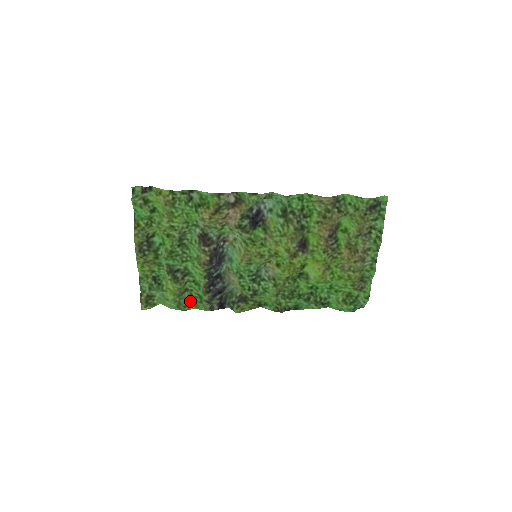
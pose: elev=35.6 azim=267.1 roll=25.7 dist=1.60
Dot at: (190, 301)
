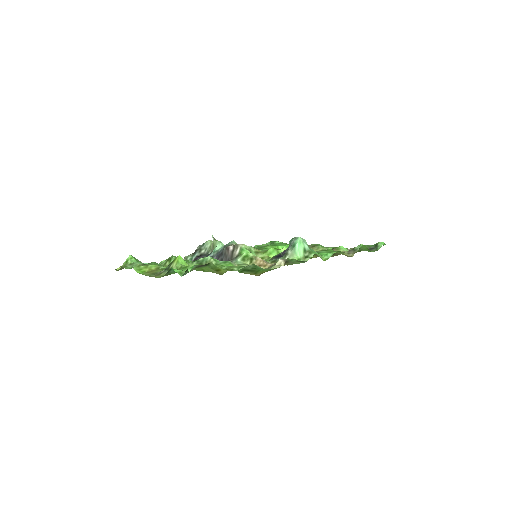
Dot at: (166, 259)
